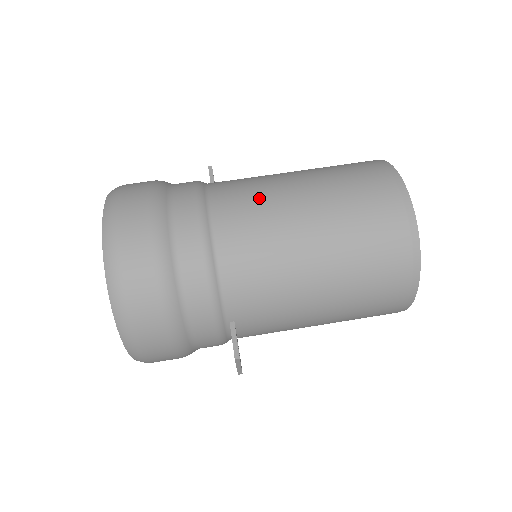
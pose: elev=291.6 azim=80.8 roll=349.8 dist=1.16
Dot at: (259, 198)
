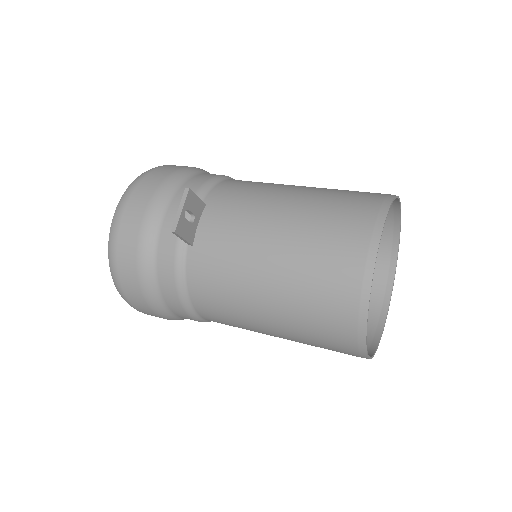
Dot at: occluded
